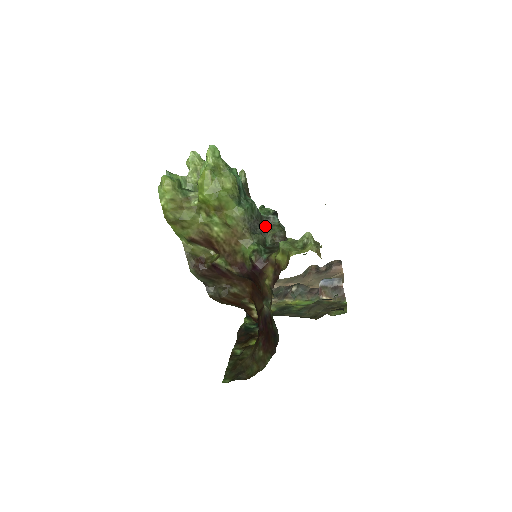
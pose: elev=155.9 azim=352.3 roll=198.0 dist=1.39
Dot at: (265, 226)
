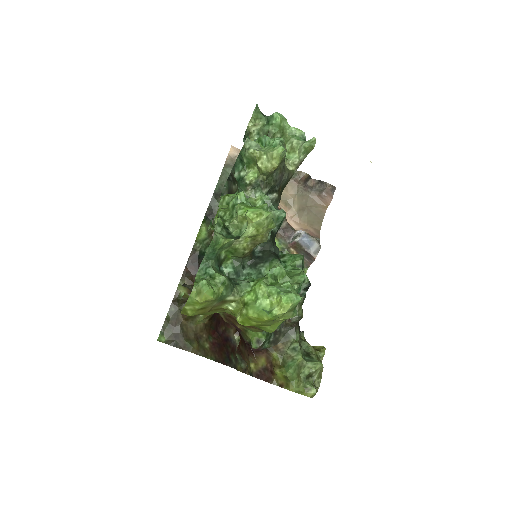
Dot at: occluded
